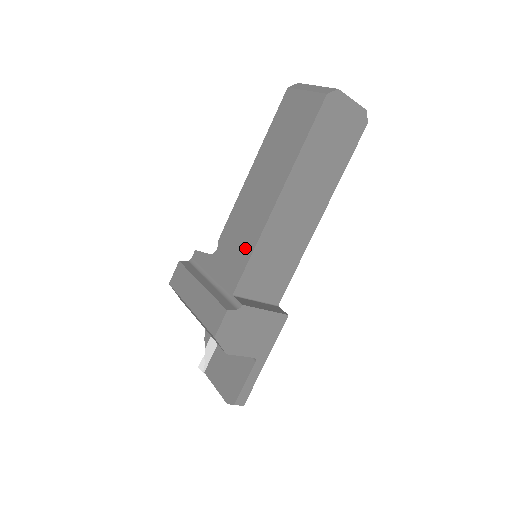
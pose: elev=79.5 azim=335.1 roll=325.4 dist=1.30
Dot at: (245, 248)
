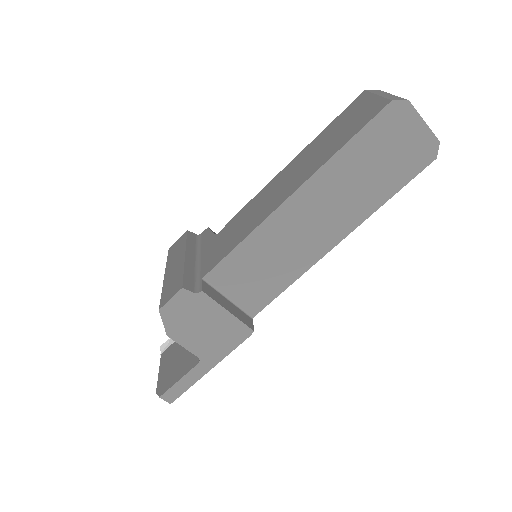
Dot at: (238, 236)
